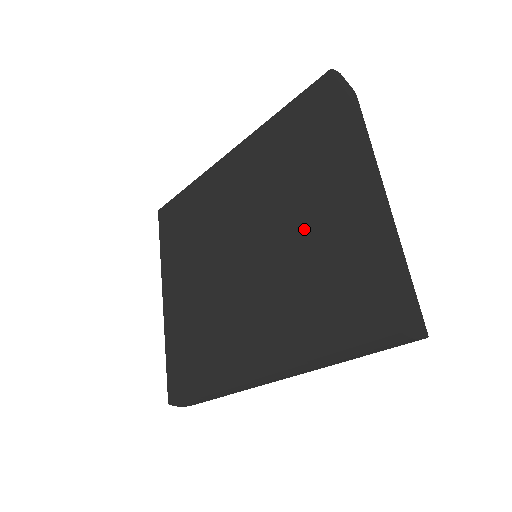
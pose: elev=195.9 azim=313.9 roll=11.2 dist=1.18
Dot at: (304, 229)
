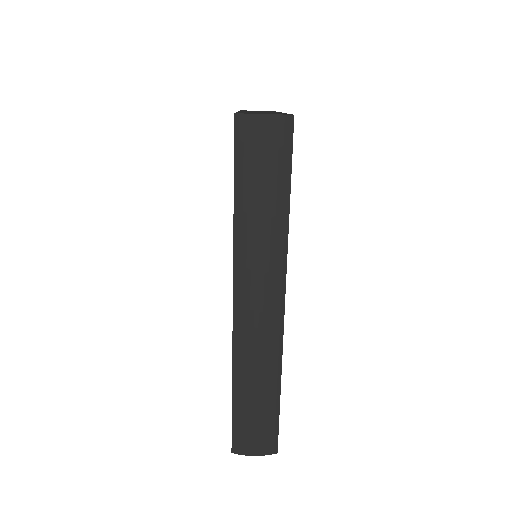
Dot at: occluded
